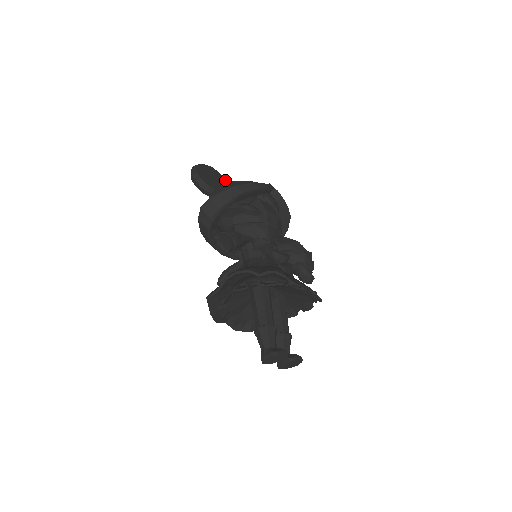
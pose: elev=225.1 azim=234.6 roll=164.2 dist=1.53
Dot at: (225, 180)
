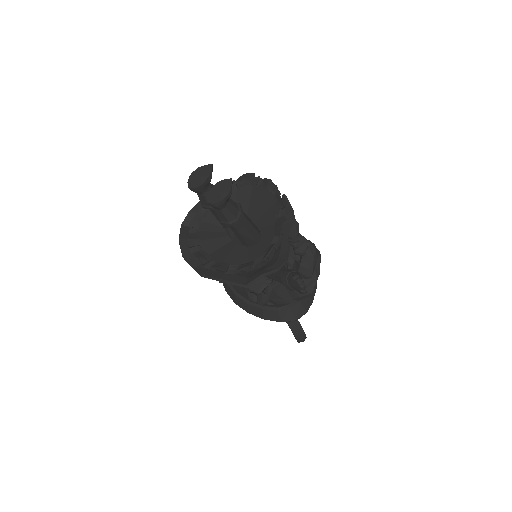
Dot at: occluded
